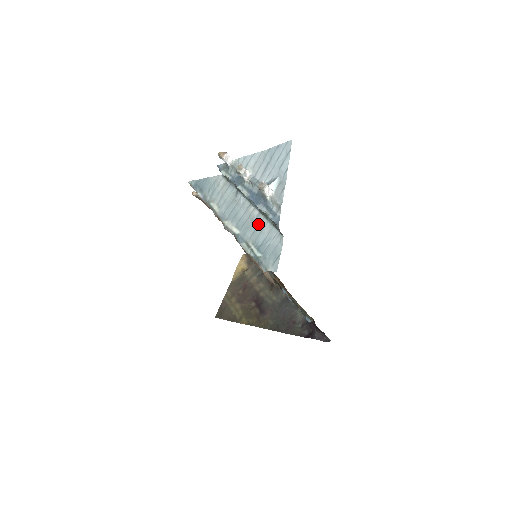
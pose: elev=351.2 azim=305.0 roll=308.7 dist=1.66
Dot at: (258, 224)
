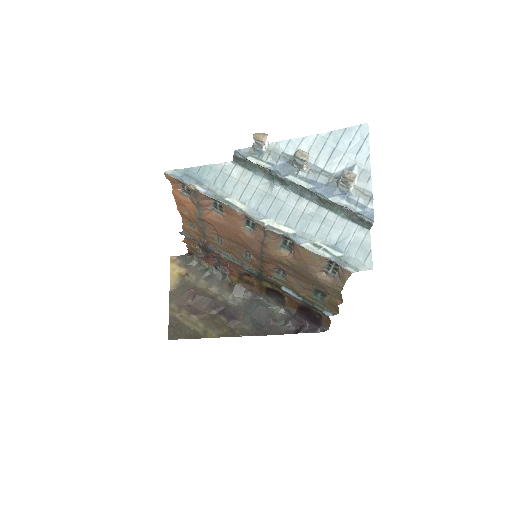
Dot at: (323, 219)
